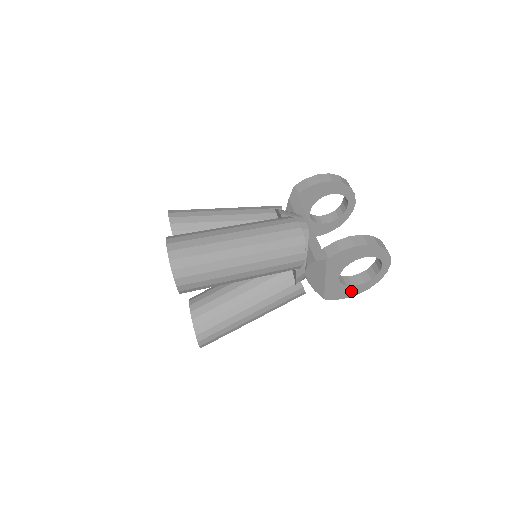
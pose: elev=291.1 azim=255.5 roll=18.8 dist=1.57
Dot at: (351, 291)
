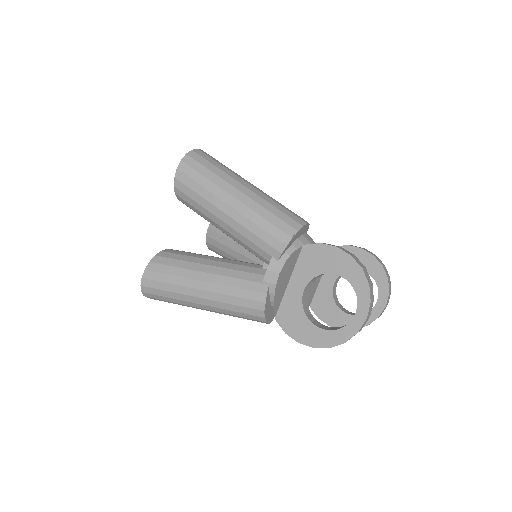
Dot at: (307, 332)
